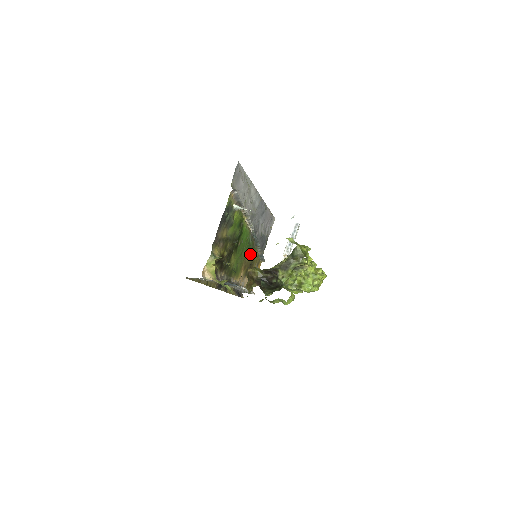
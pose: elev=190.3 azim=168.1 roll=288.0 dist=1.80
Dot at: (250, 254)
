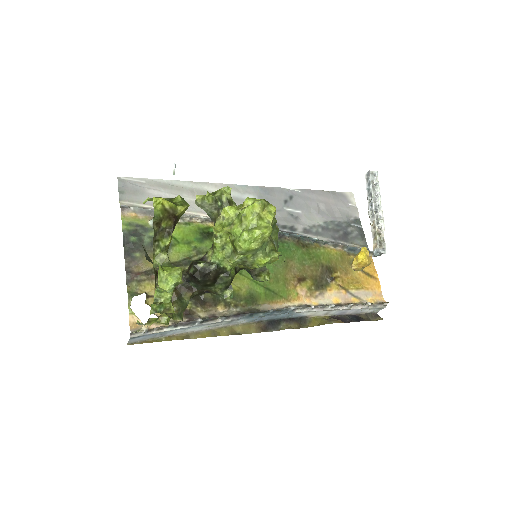
Dot at: (301, 259)
